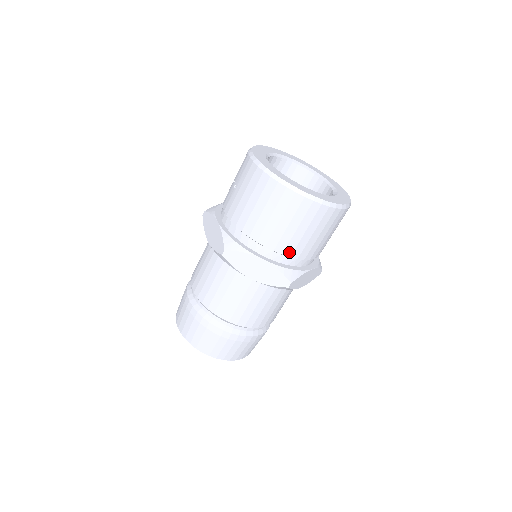
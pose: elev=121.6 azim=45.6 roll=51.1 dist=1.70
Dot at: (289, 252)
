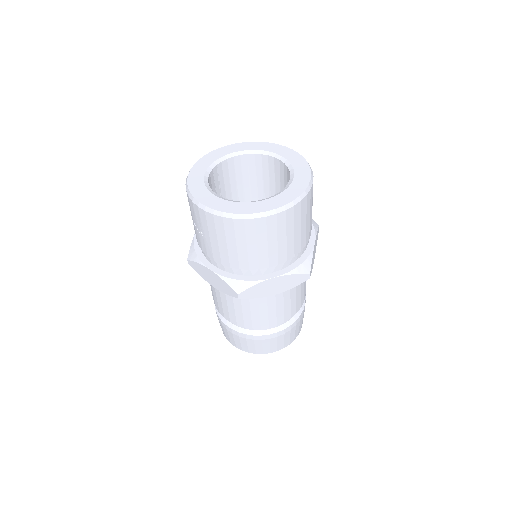
Dot at: (291, 255)
